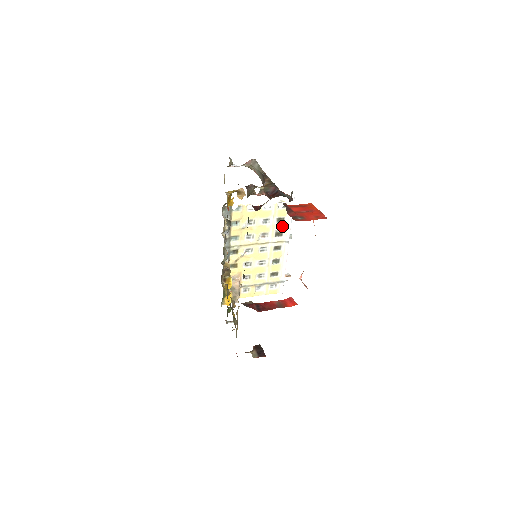
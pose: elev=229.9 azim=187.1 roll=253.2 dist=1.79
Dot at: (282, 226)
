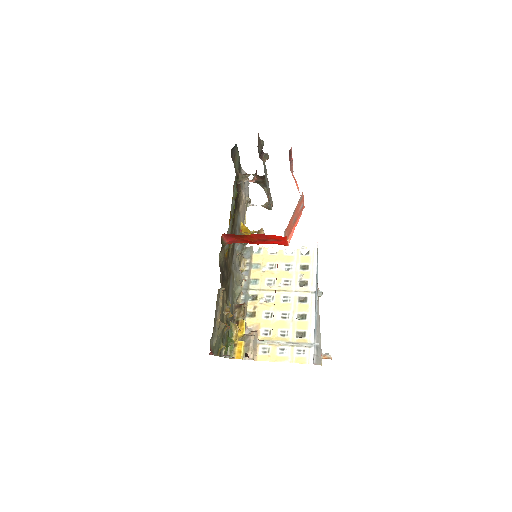
Dot at: (307, 274)
